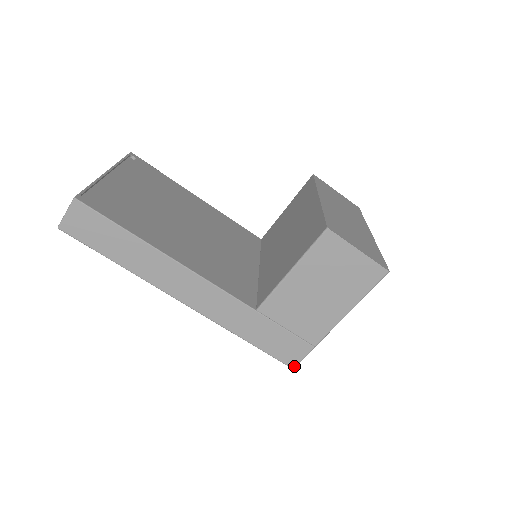
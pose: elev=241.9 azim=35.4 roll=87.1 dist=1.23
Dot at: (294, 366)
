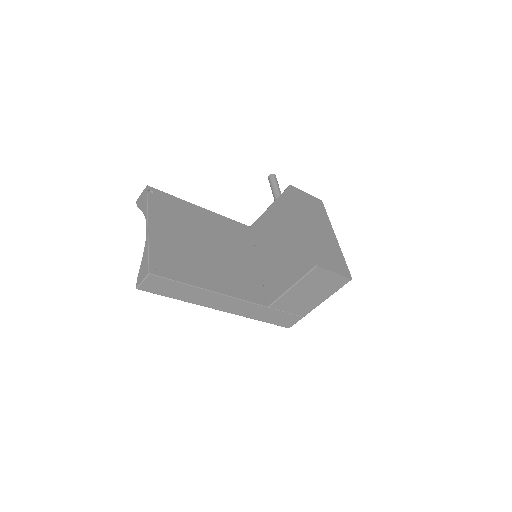
Dot at: occluded
